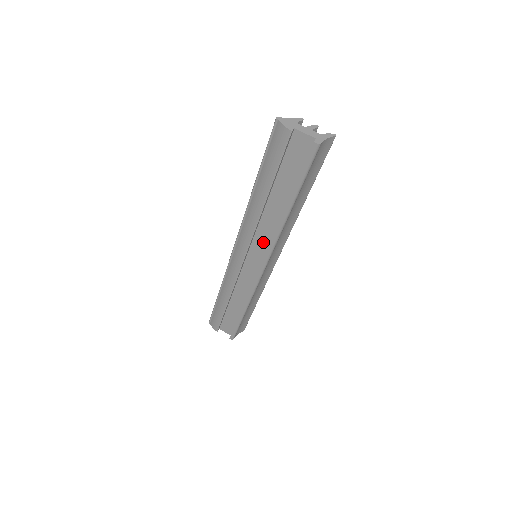
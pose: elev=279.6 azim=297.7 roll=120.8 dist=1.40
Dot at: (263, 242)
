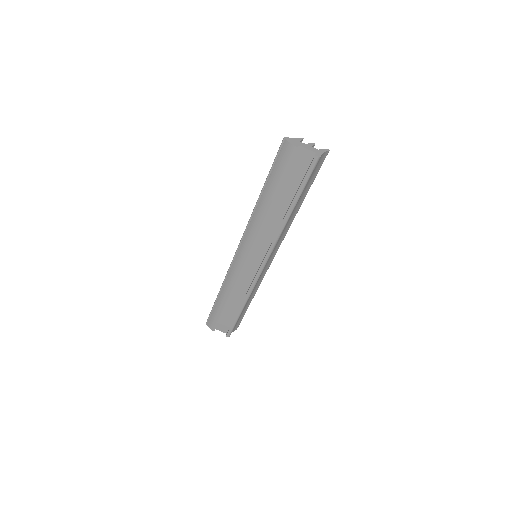
Dot at: (265, 242)
